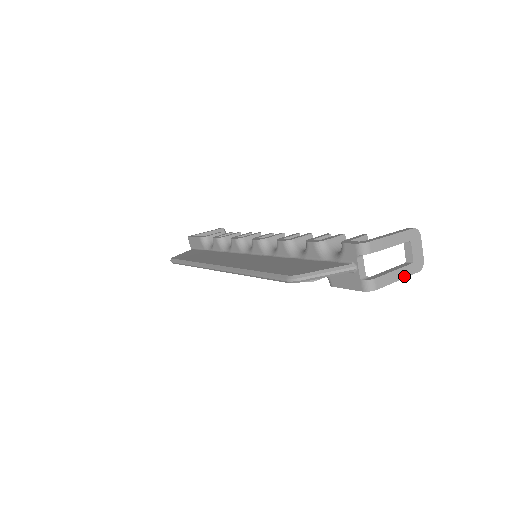
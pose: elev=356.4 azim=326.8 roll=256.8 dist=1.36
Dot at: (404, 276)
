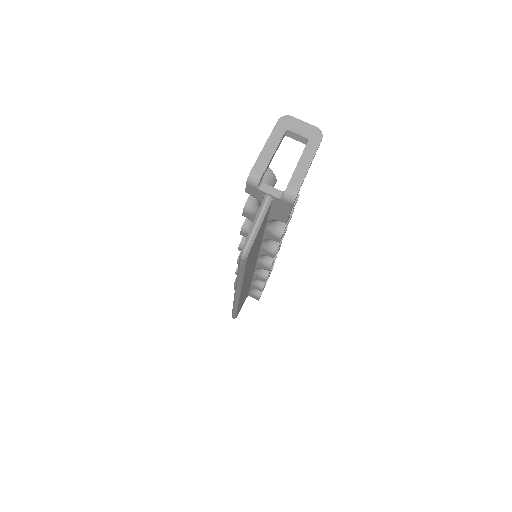
Dot at: (312, 156)
